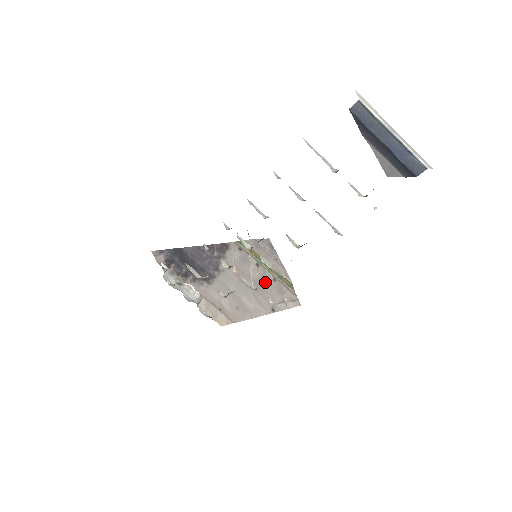
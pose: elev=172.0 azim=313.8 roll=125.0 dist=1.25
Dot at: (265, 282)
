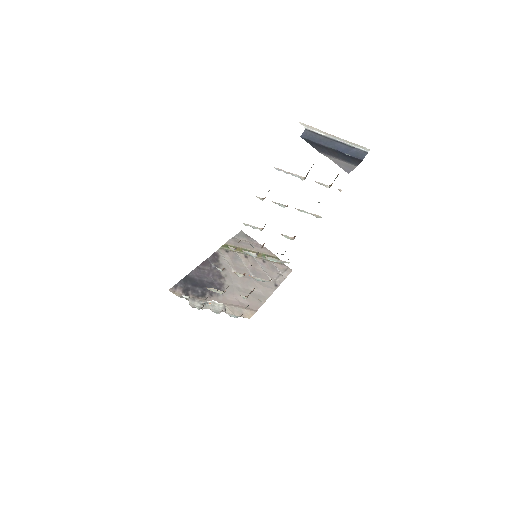
Dot at: (259, 267)
